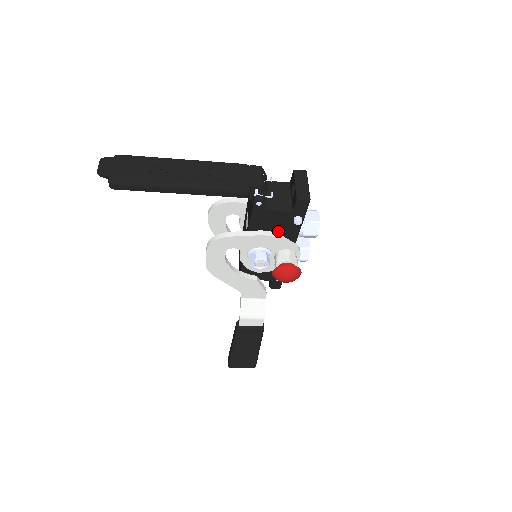
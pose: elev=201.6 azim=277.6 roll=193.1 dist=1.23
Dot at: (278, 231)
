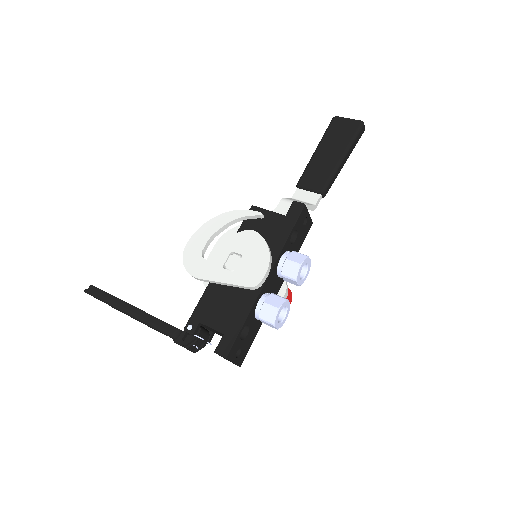
Dot at: occluded
